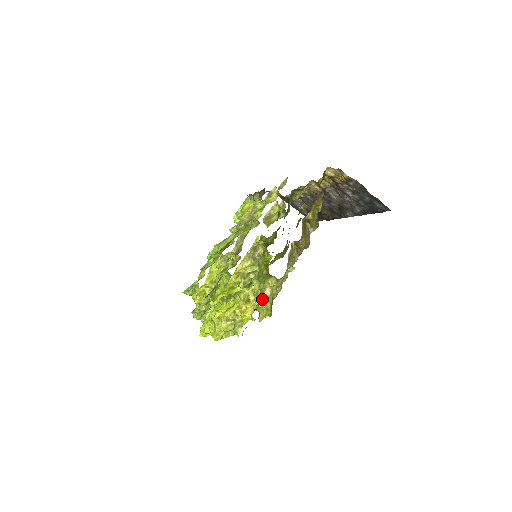
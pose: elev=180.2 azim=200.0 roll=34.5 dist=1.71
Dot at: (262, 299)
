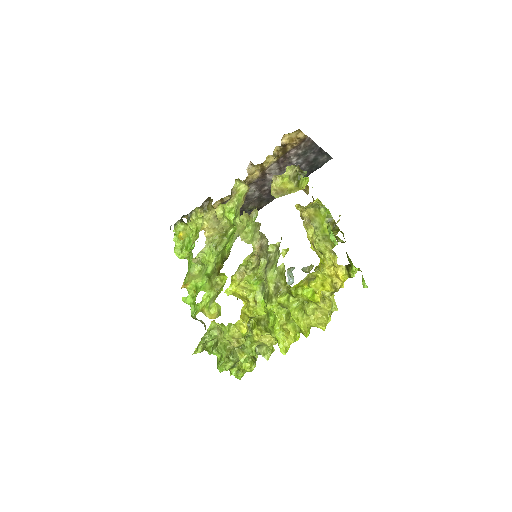
Dot at: occluded
